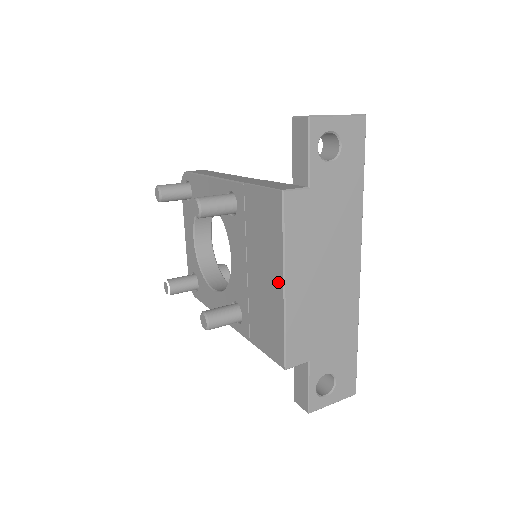
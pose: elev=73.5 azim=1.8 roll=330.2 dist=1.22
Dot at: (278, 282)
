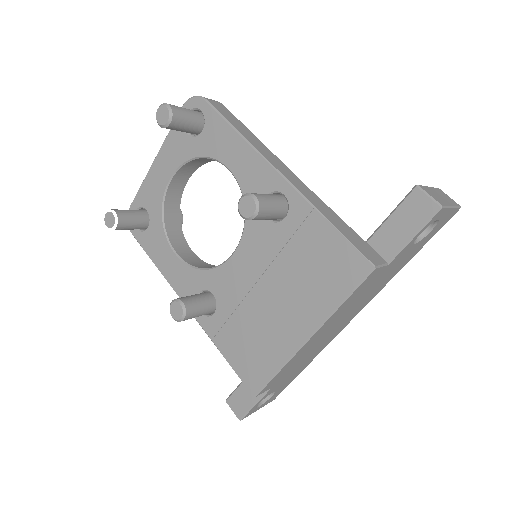
Dot at: (302, 330)
